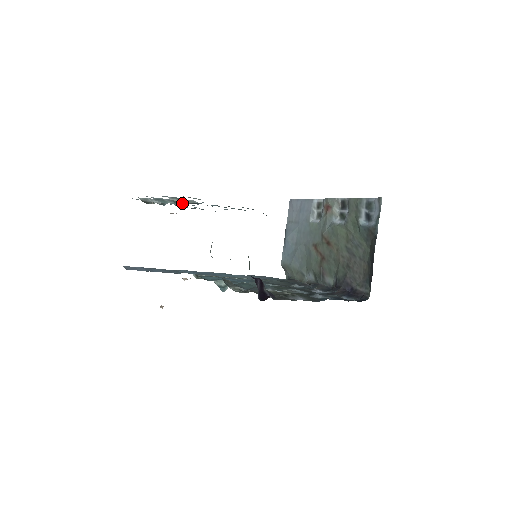
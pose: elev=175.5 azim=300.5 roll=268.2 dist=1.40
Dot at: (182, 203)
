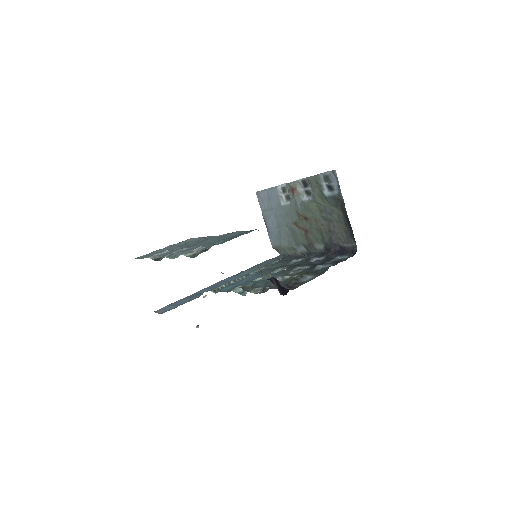
Dot at: occluded
